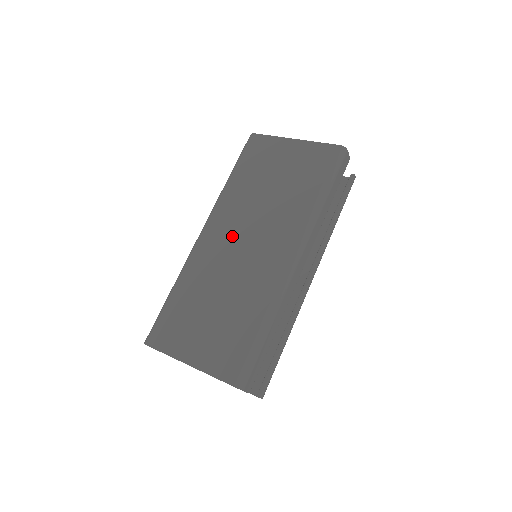
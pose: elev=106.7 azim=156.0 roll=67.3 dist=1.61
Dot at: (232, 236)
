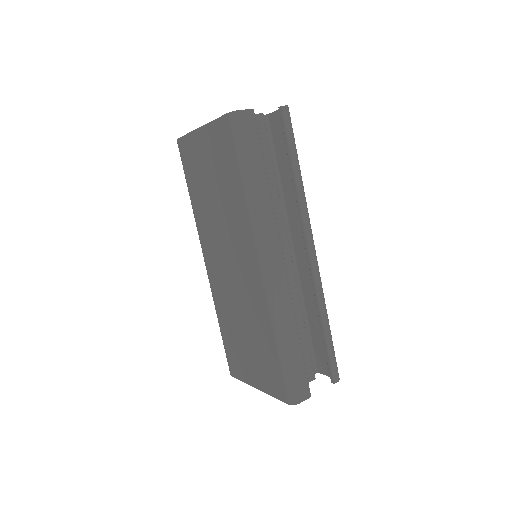
Dot at: (220, 260)
